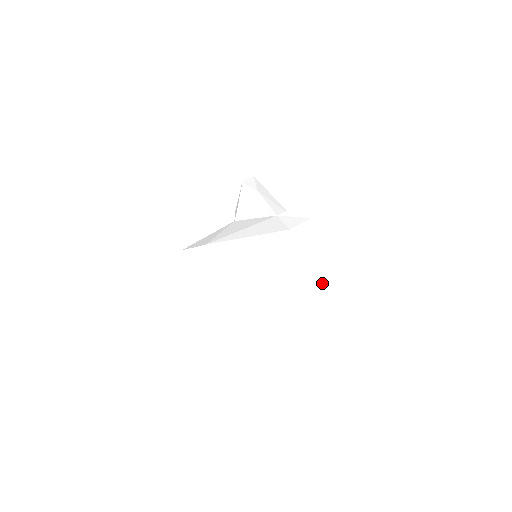
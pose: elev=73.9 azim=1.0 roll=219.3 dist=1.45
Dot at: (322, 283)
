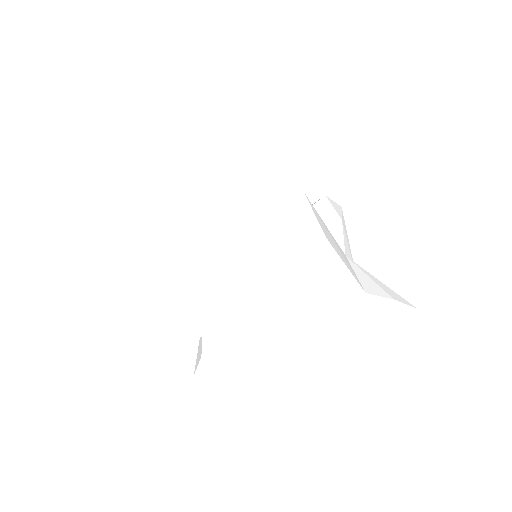
Dot at: (353, 266)
